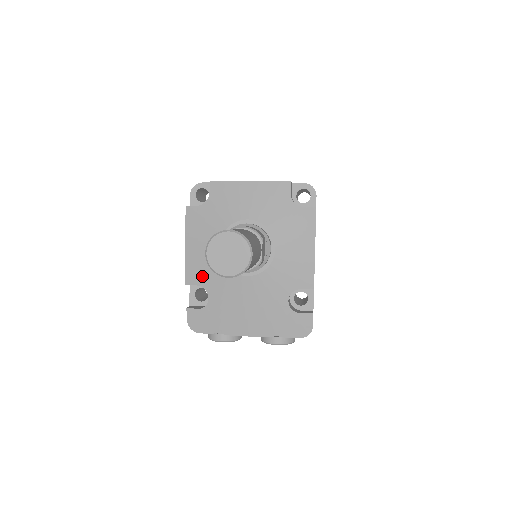
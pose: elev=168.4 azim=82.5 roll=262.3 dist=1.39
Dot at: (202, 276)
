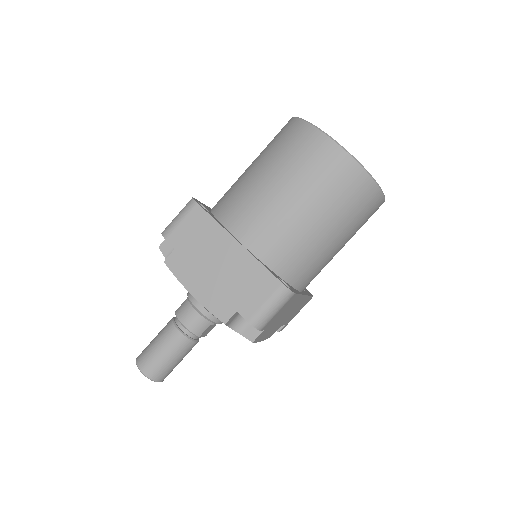
Dot at: occluded
